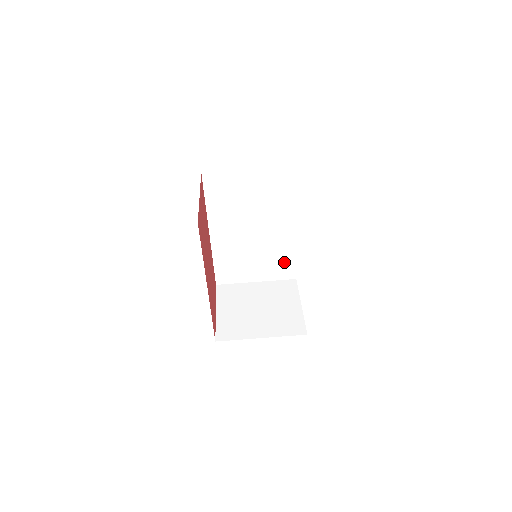
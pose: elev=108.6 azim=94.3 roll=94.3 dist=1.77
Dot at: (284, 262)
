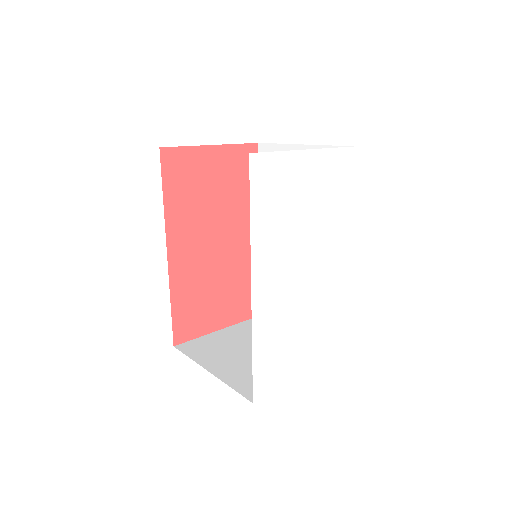
Dot at: occluded
